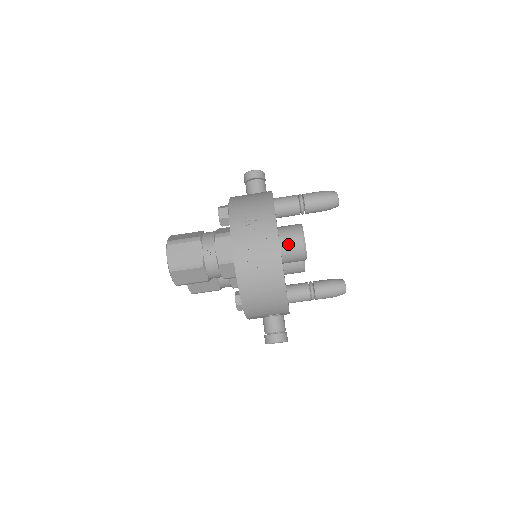
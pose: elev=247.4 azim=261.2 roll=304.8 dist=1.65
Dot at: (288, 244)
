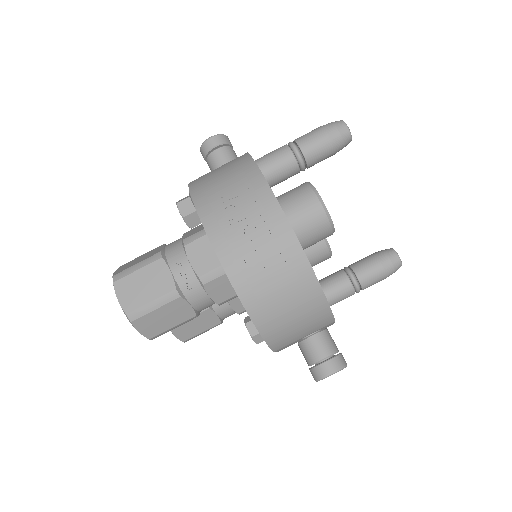
Dot at: (299, 216)
